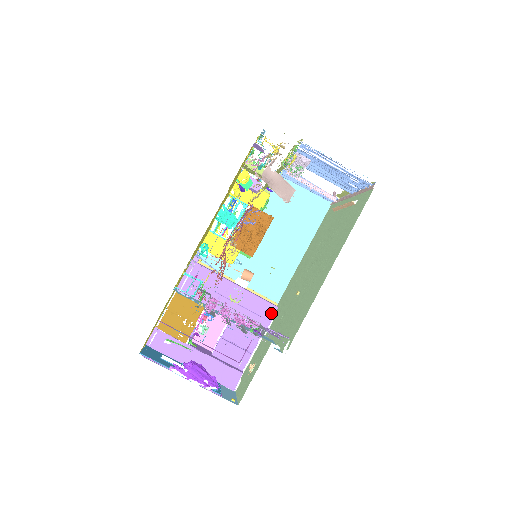
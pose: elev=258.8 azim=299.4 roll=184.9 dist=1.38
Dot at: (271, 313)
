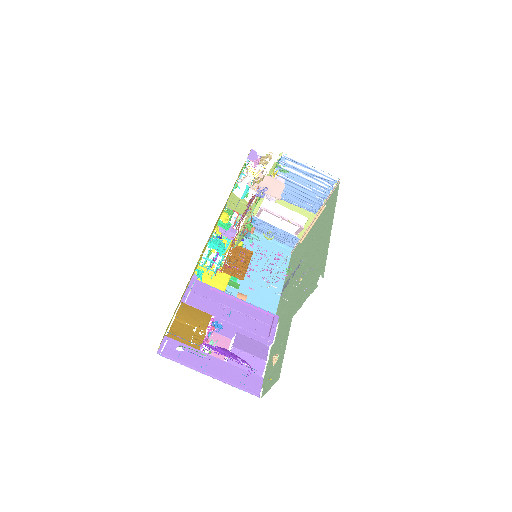
Dot at: (274, 321)
